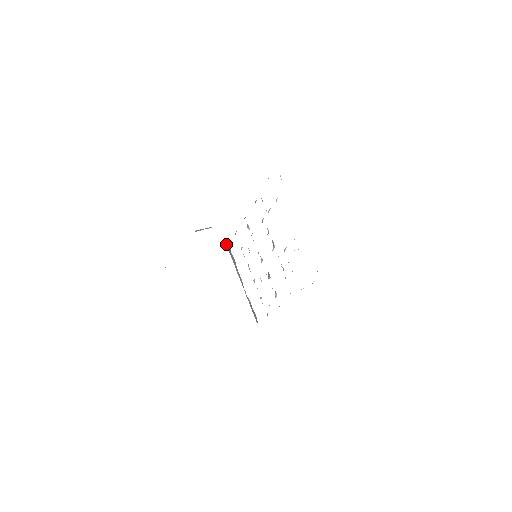
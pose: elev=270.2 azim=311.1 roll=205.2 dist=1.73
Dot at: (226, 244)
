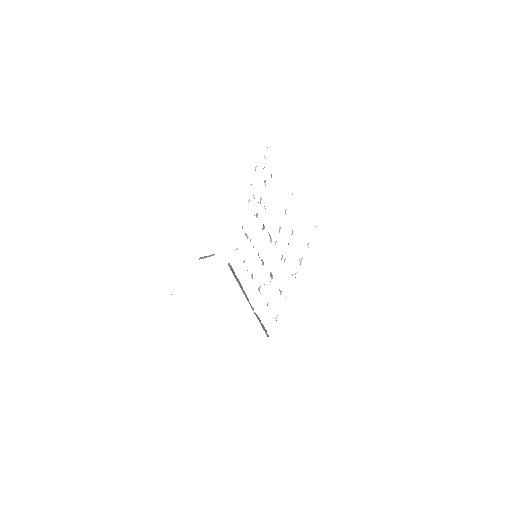
Dot at: (230, 268)
